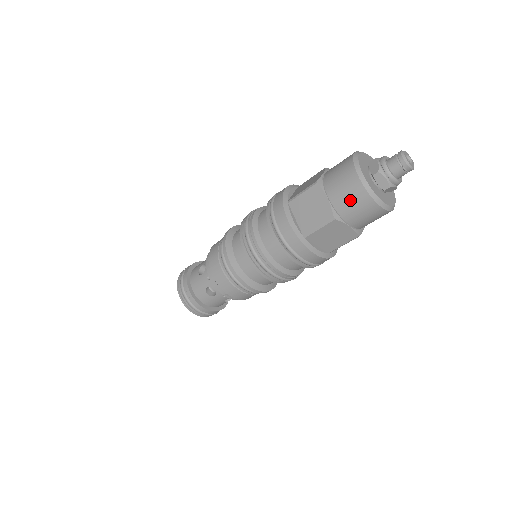
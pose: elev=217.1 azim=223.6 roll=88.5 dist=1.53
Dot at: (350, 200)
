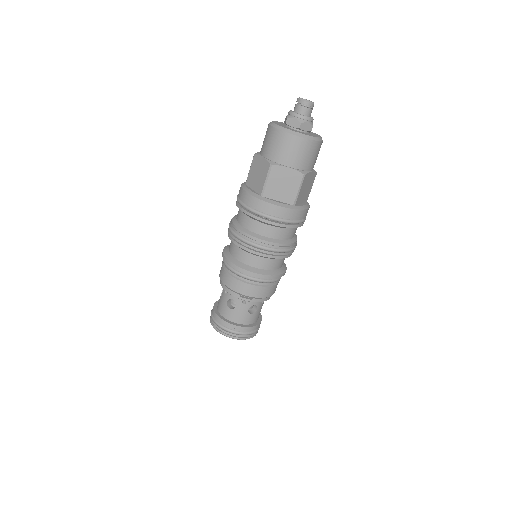
Dot at: (275, 146)
